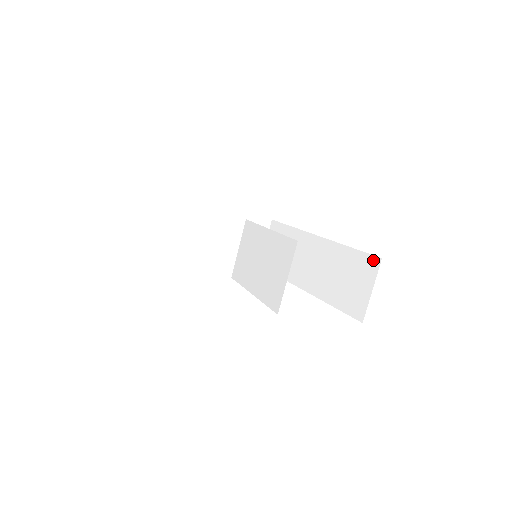
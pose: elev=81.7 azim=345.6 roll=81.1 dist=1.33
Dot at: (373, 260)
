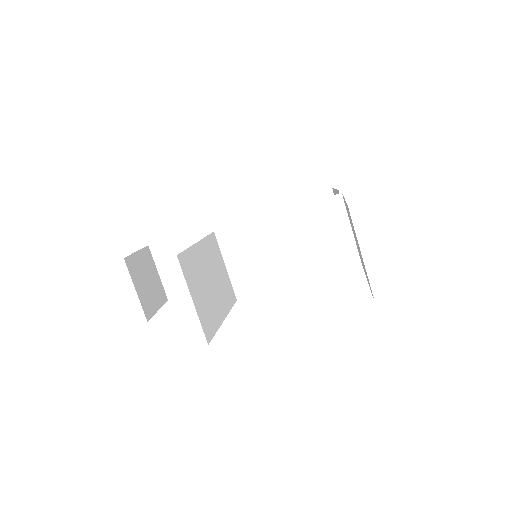
Dot at: (324, 195)
